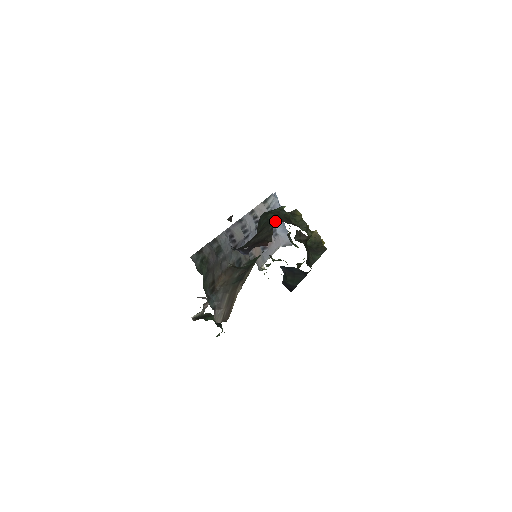
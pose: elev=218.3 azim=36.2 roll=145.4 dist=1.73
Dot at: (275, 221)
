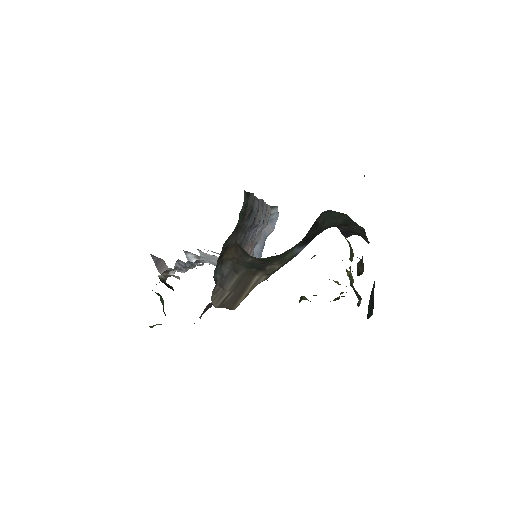
Dot at: occluded
